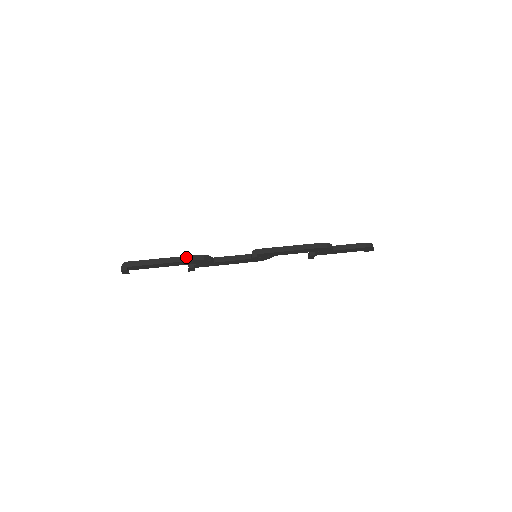
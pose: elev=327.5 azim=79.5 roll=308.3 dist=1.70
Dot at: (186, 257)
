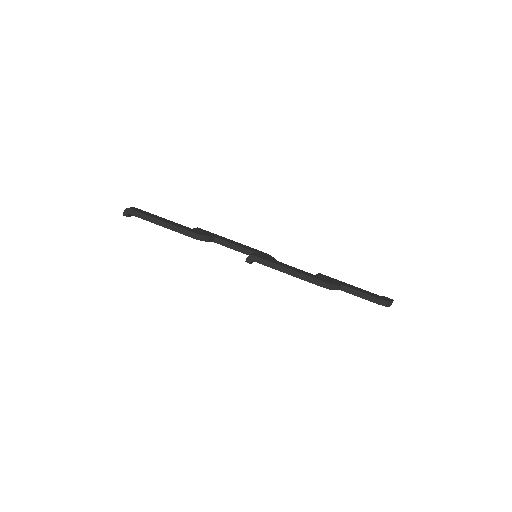
Dot at: (183, 230)
